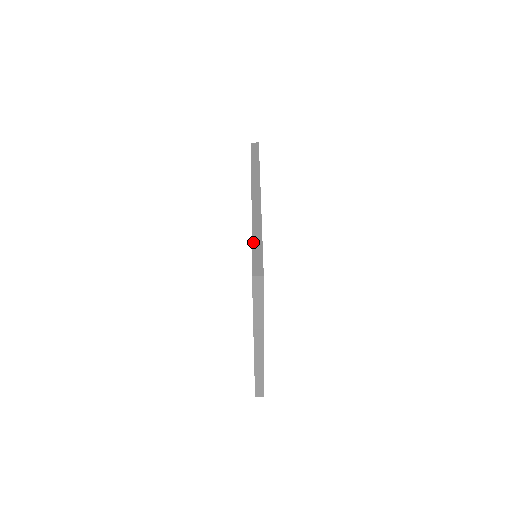
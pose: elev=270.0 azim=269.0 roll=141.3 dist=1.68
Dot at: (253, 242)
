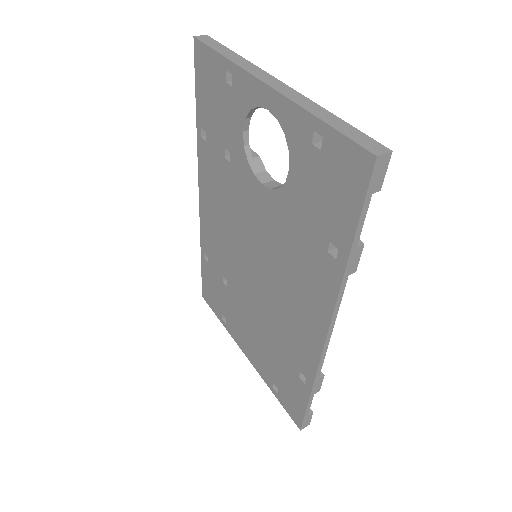
Dot at: (197, 103)
